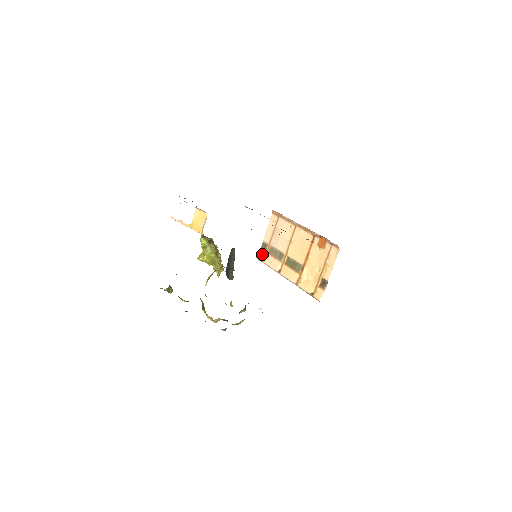
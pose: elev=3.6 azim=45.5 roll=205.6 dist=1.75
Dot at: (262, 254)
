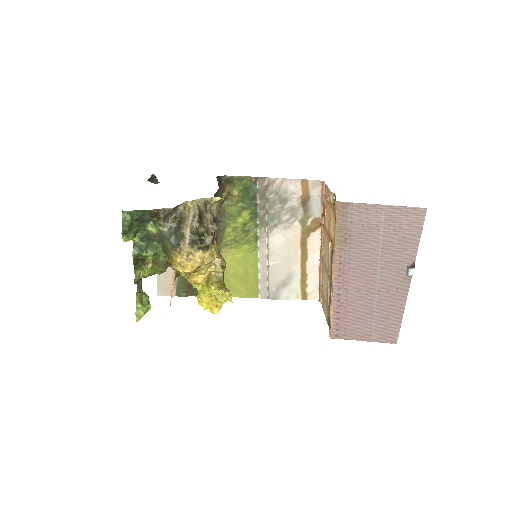
Dot at: occluded
